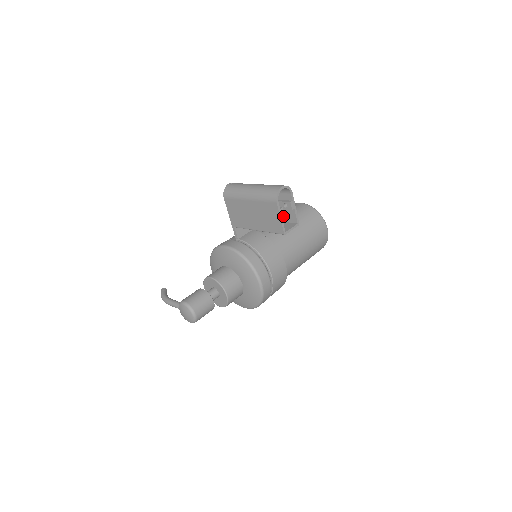
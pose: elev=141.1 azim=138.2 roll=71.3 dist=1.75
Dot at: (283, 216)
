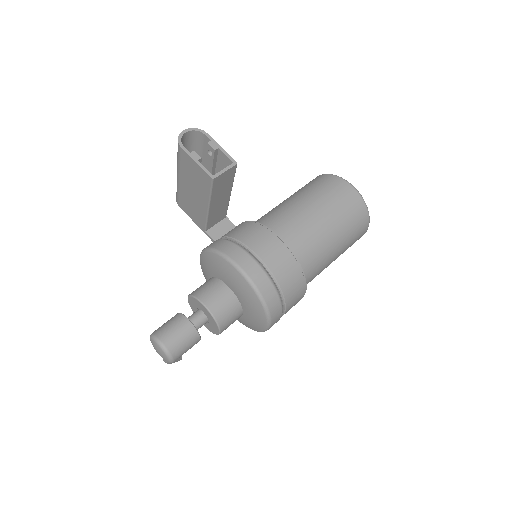
Dot at: occluded
